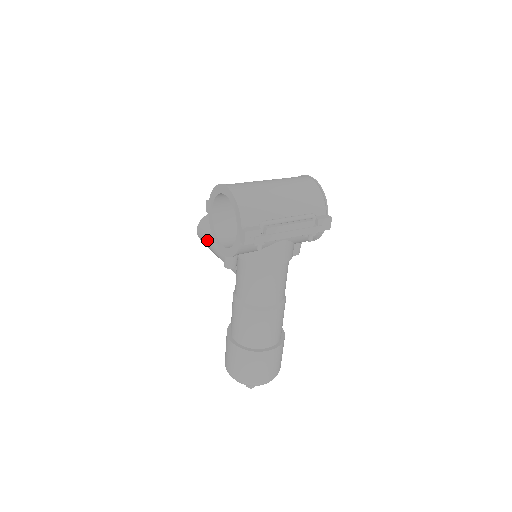
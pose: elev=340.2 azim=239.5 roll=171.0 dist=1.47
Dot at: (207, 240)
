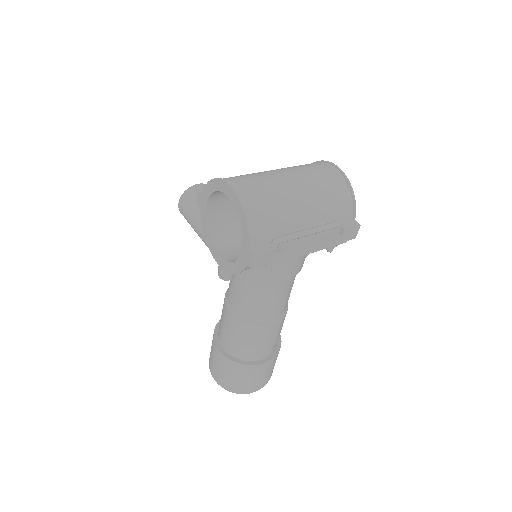
Dot at: (192, 221)
